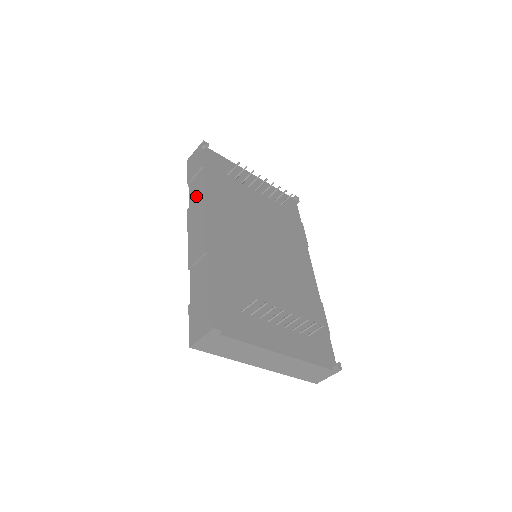
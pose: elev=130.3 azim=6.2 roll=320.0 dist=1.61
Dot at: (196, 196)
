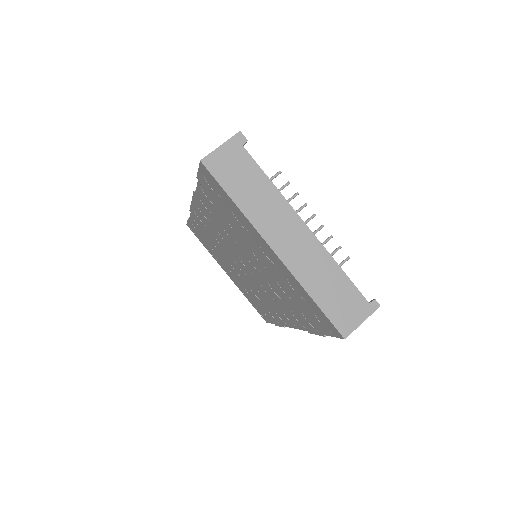
Dot at: occluded
